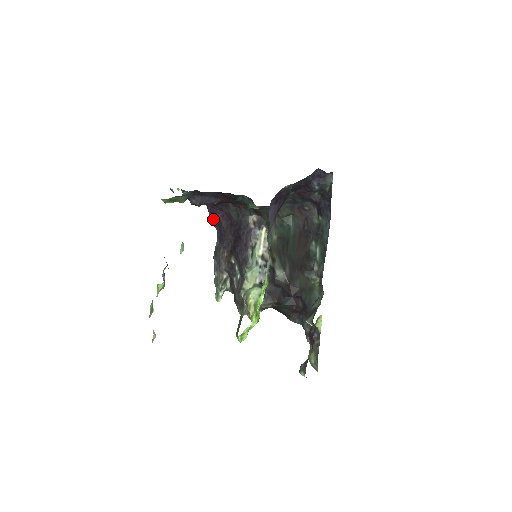
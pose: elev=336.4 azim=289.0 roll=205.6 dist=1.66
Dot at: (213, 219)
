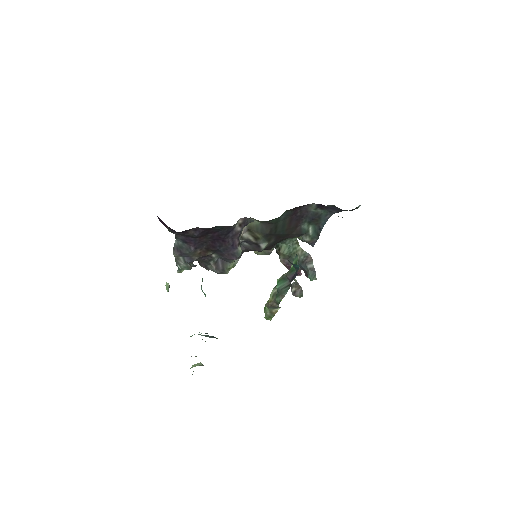
Dot at: (176, 233)
